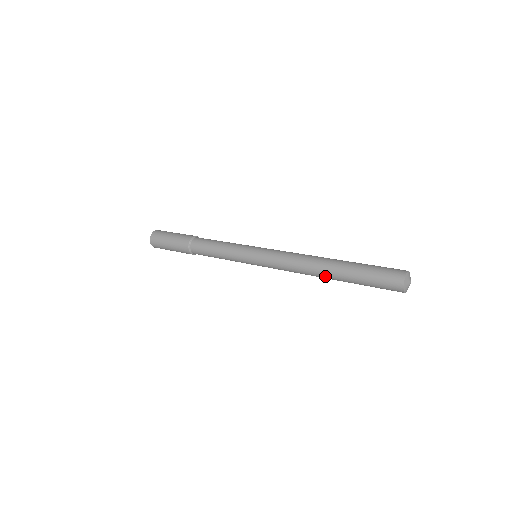
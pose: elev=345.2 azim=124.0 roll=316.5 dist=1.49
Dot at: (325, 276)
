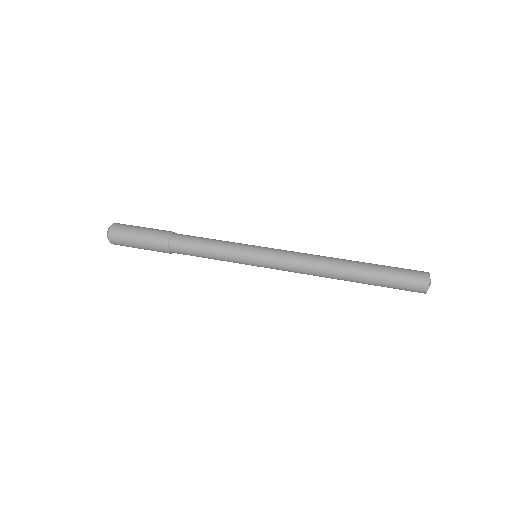
Dot at: occluded
